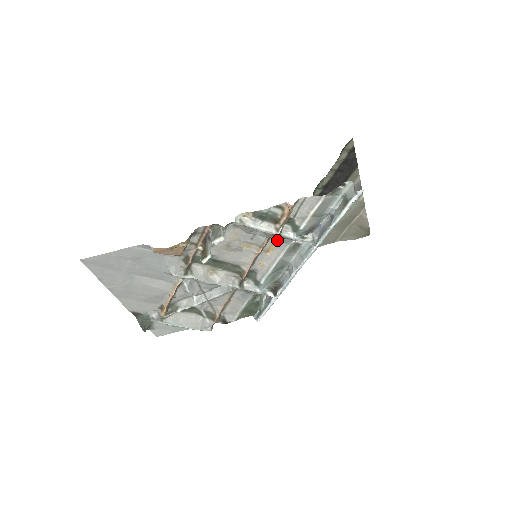
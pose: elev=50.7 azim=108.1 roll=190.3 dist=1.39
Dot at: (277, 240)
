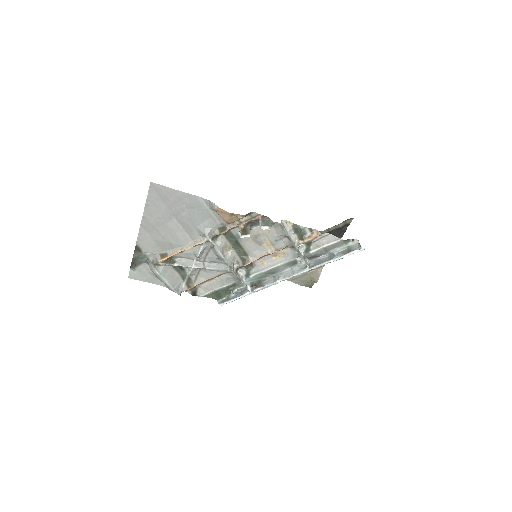
Dot at: (289, 251)
